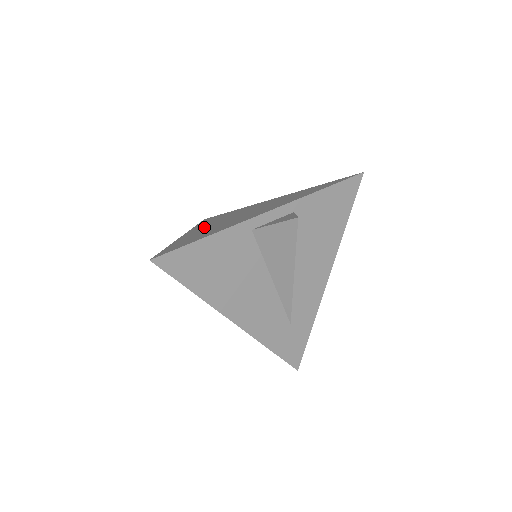
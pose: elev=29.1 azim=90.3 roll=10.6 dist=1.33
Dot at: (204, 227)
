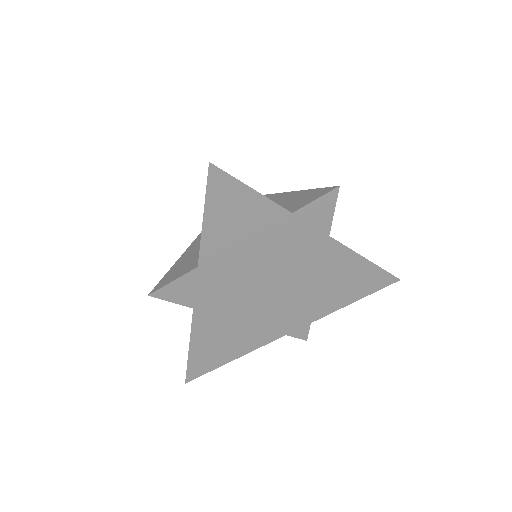
Dot at: (224, 291)
